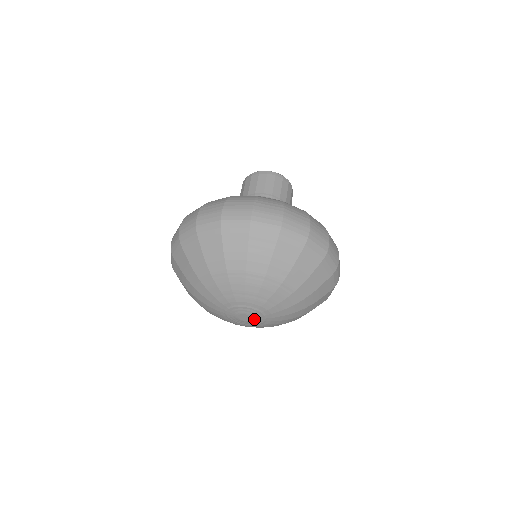
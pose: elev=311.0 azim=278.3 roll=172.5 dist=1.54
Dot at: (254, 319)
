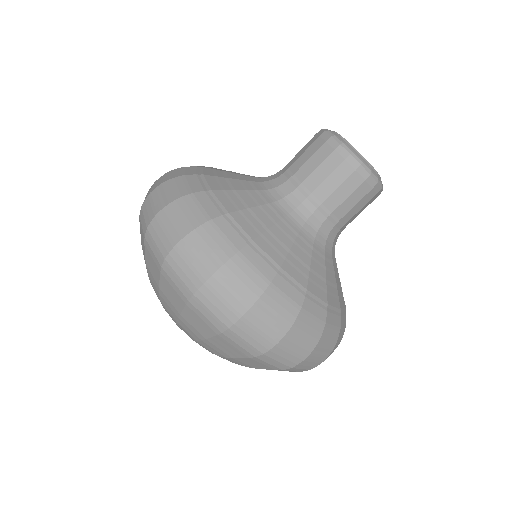
Dot at: occluded
